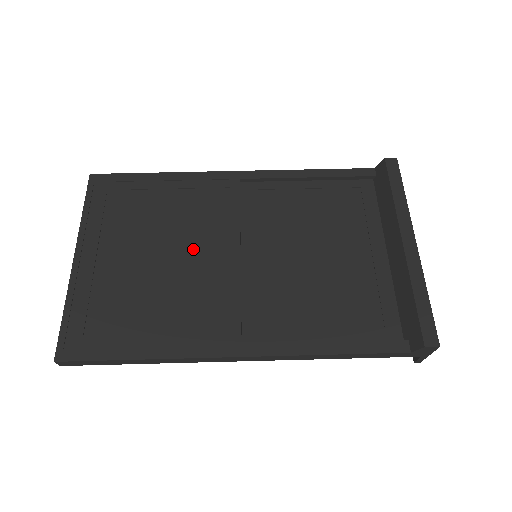
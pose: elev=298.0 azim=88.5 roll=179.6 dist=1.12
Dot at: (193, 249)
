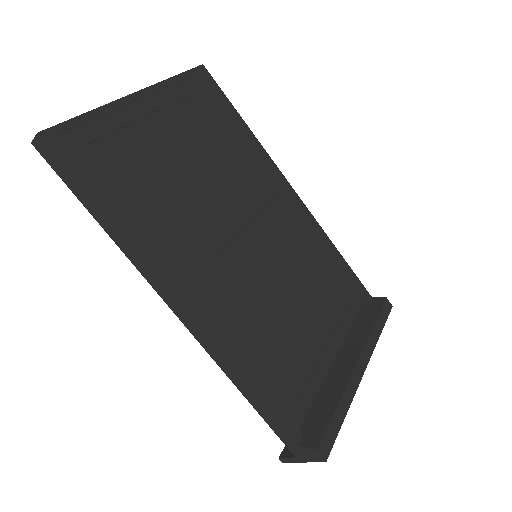
Dot at: (222, 198)
